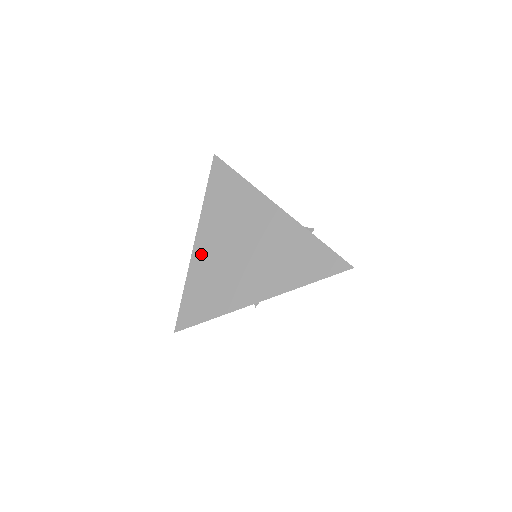
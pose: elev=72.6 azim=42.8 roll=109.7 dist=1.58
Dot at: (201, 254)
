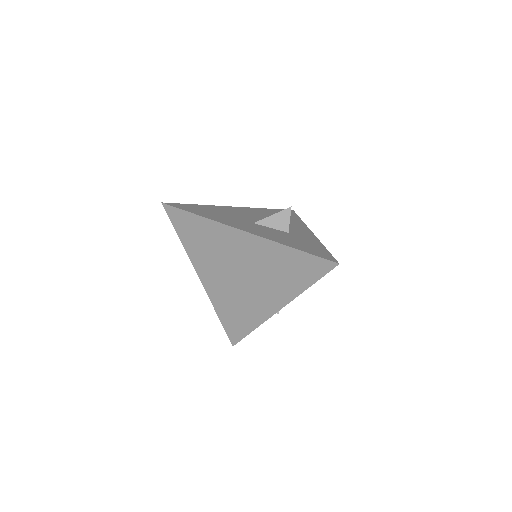
Dot at: (212, 288)
